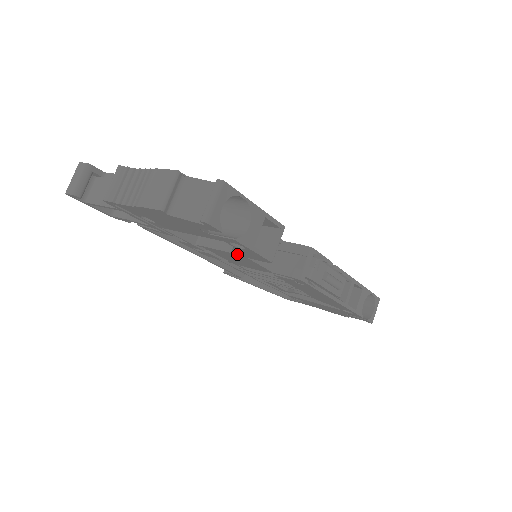
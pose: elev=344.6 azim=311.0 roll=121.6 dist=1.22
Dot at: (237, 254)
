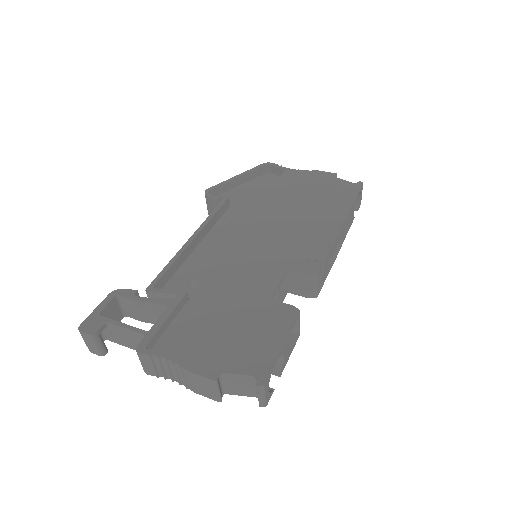
Dot at: occluded
